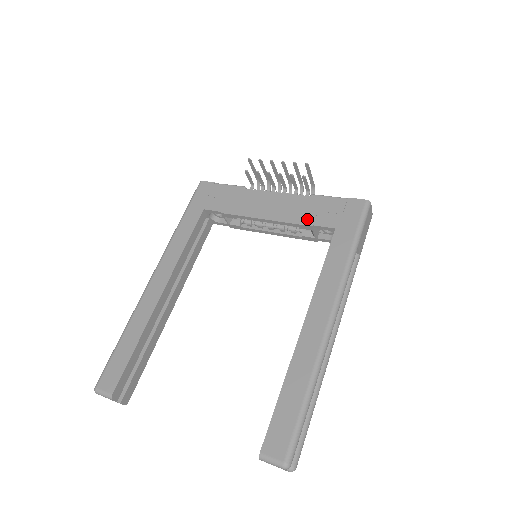
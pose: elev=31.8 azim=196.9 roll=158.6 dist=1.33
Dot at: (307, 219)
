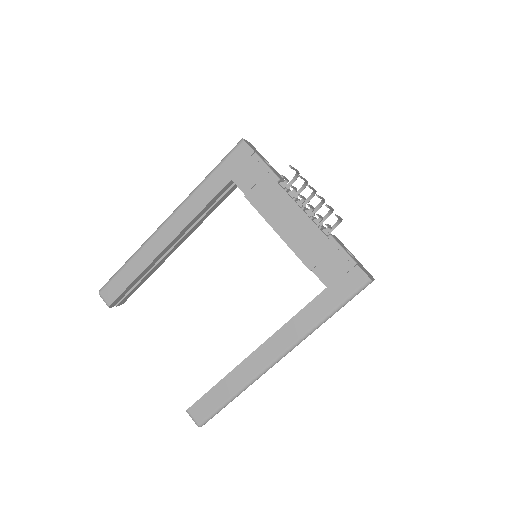
Dot at: (310, 260)
